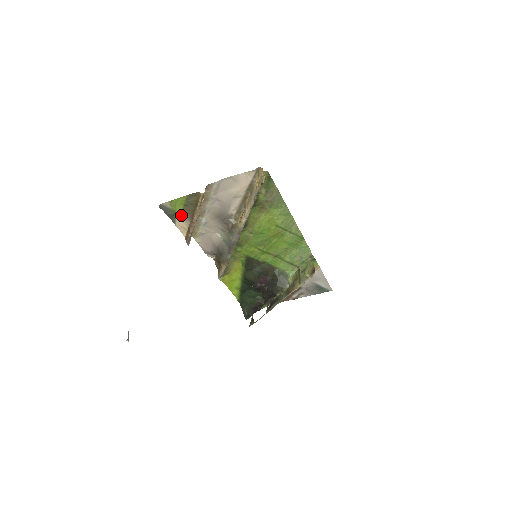
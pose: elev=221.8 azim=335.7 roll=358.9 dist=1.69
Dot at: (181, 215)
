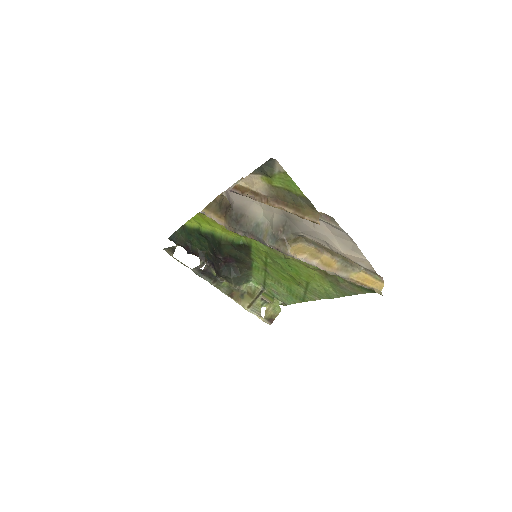
Dot at: (271, 183)
